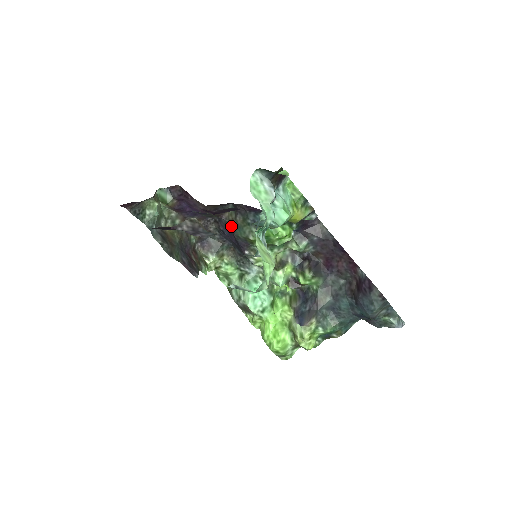
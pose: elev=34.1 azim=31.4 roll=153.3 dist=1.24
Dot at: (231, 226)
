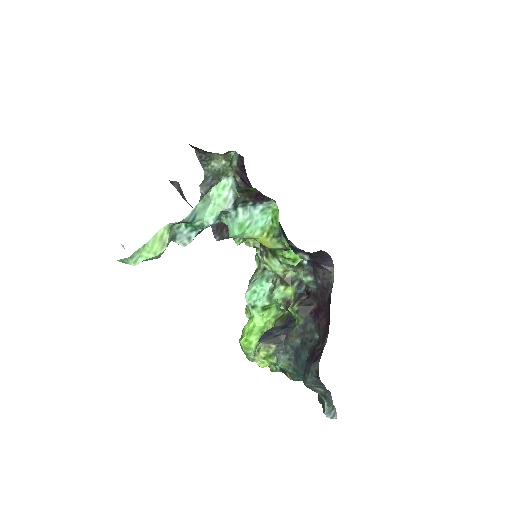
Dot at: occluded
